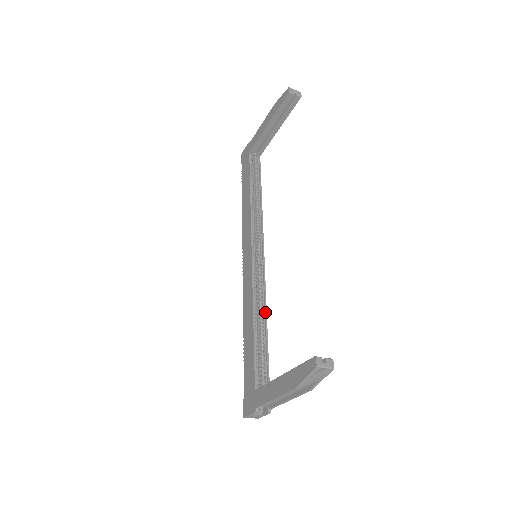
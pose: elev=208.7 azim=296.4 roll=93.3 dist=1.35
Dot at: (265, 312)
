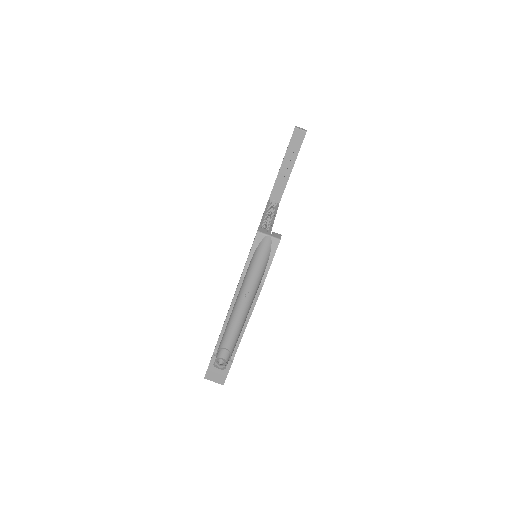
Dot at: occluded
